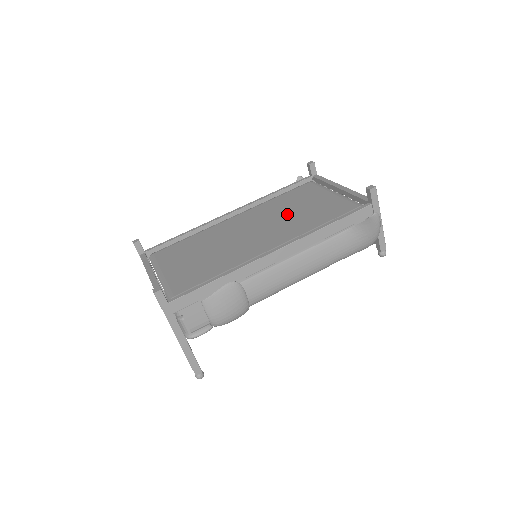
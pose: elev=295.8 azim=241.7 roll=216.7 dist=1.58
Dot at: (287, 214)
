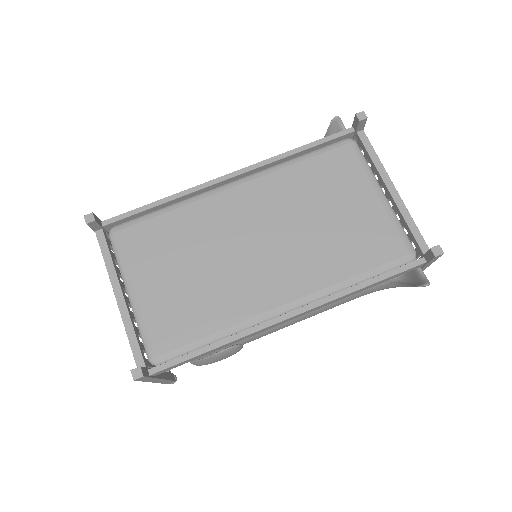
Dot at: (311, 222)
